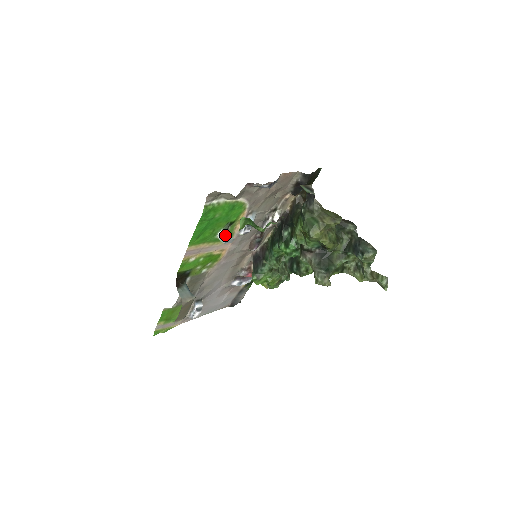
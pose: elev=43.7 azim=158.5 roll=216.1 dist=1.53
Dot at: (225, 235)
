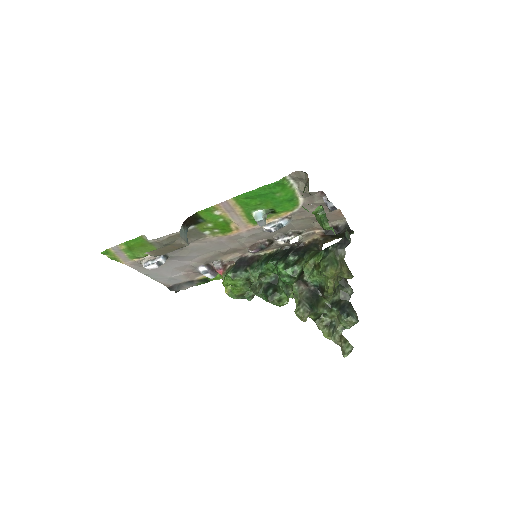
Dot at: (263, 216)
